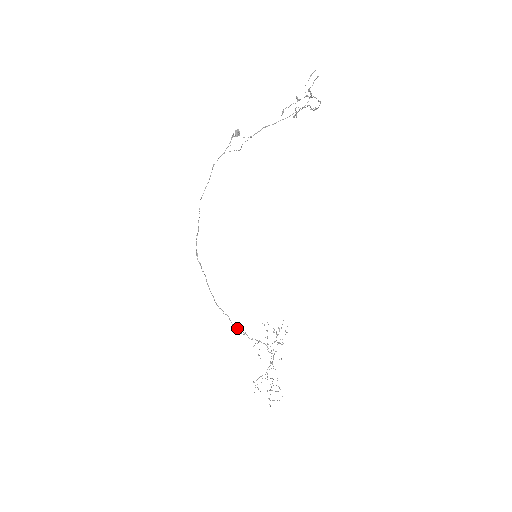
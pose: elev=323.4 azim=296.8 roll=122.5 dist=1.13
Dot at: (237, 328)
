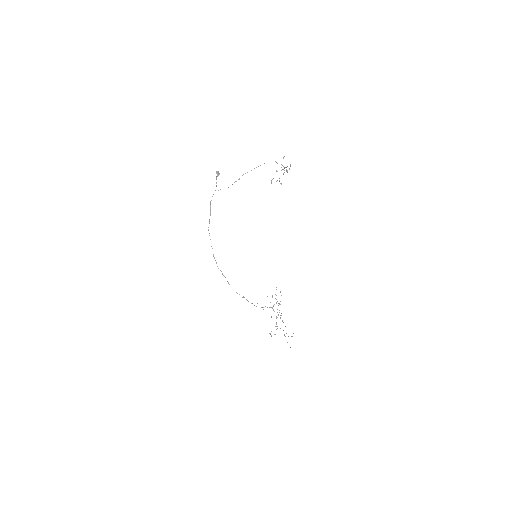
Dot at: occluded
